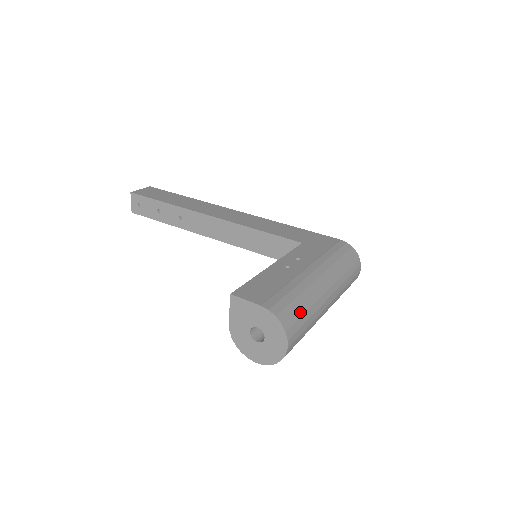
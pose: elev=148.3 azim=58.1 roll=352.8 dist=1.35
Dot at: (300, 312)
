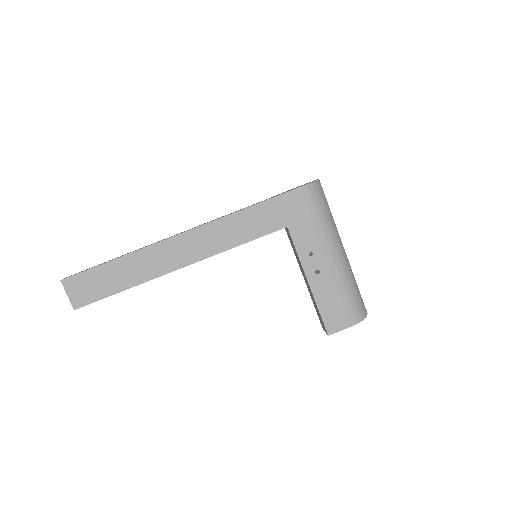
Dot at: (358, 294)
